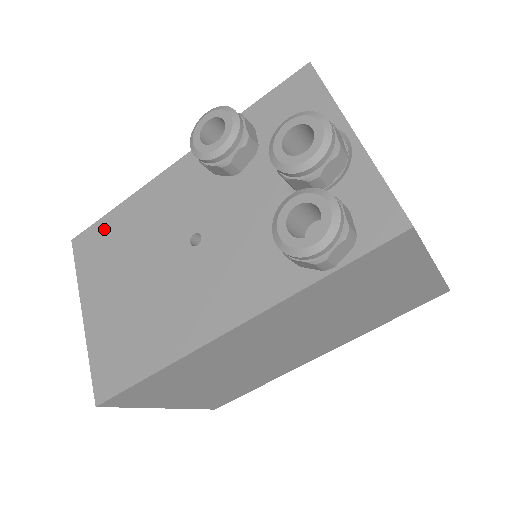
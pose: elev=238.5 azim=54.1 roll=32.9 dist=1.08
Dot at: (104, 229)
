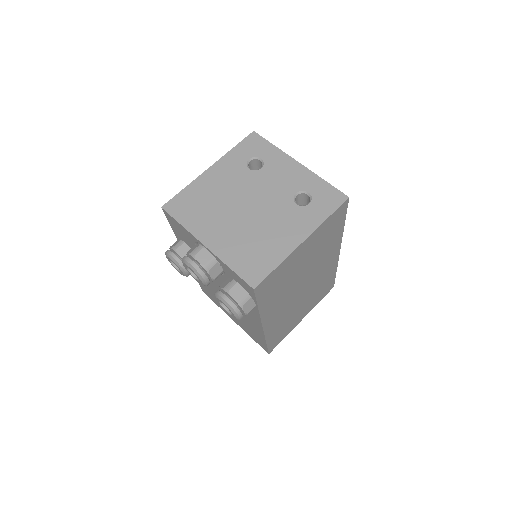
Dot at: (204, 288)
